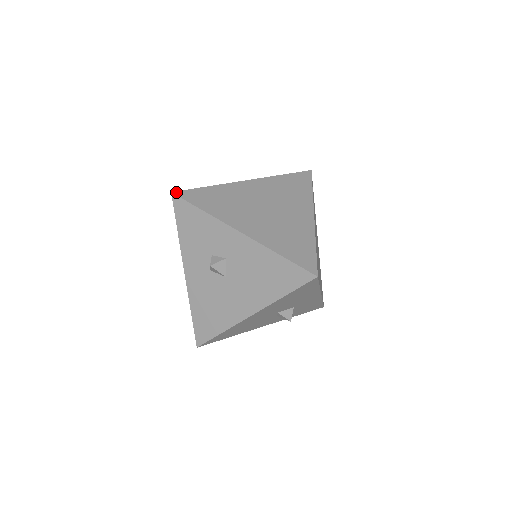
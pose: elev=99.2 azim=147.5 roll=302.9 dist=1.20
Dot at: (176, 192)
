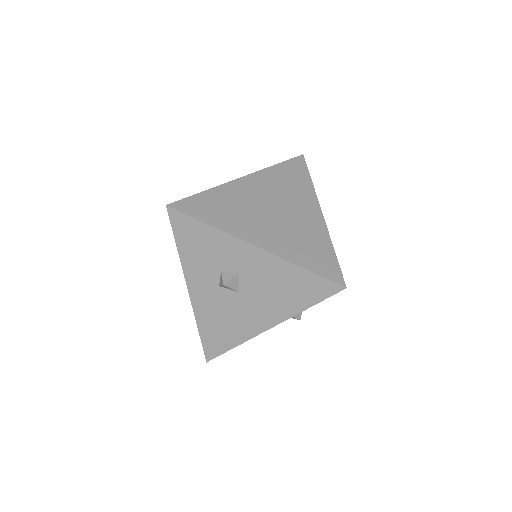
Dot at: (171, 204)
